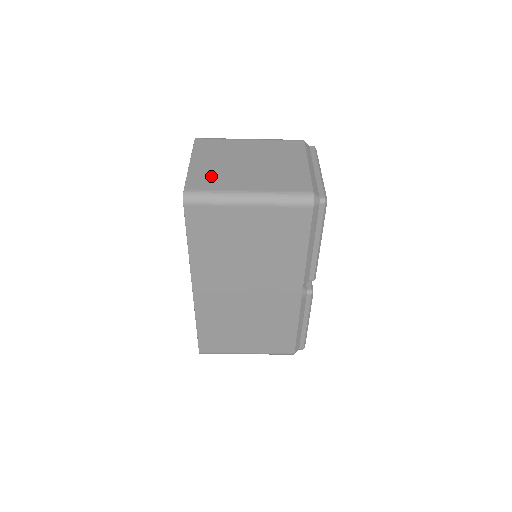
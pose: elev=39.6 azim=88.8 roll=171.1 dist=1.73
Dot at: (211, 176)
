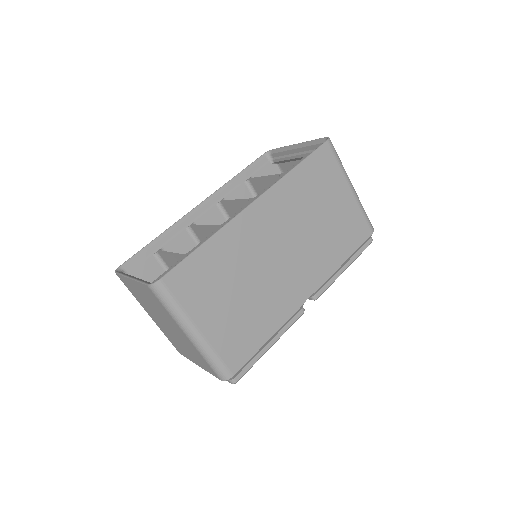
Dot at: occluded
